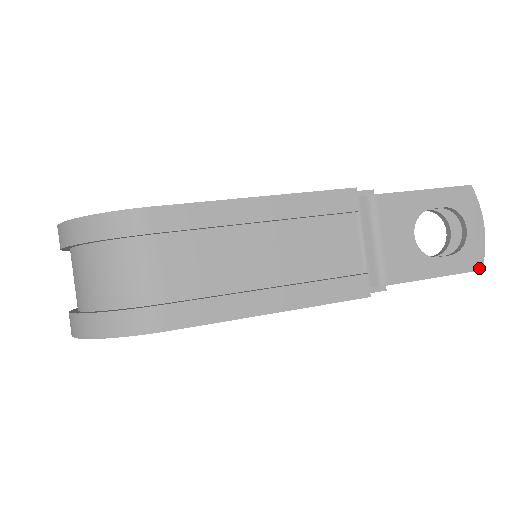
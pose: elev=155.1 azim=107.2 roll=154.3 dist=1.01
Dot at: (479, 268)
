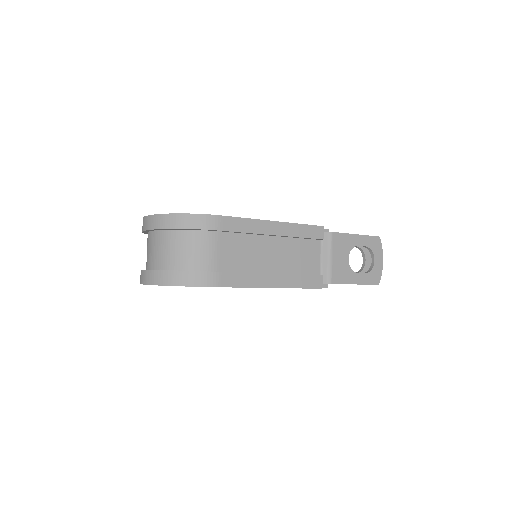
Dot at: (378, 283)
